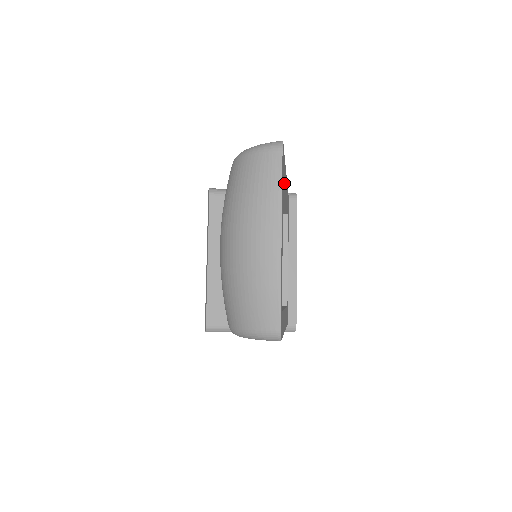
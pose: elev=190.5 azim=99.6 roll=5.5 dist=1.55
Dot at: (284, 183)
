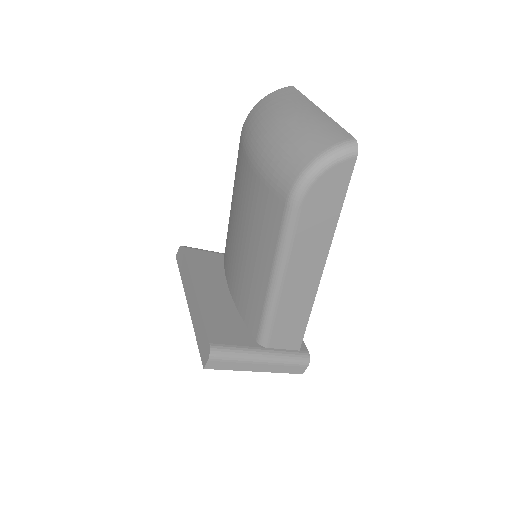
Dot at: occluded
